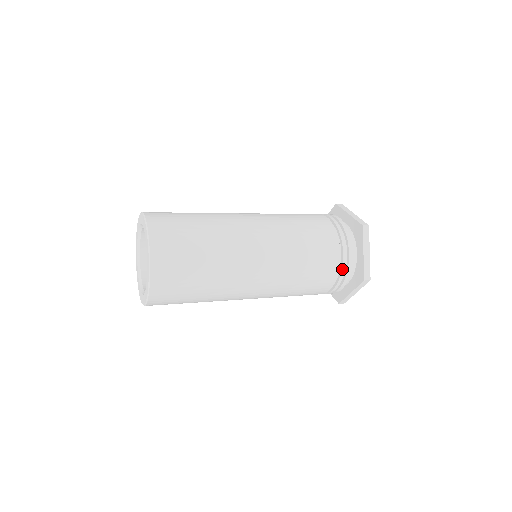
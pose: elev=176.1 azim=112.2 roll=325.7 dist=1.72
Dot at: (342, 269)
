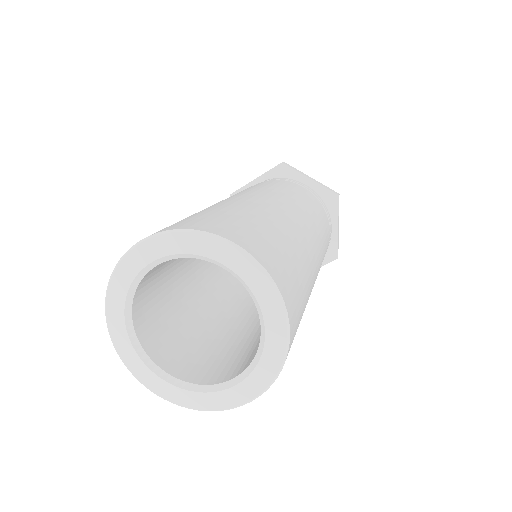
Dot at: (319, 200)
